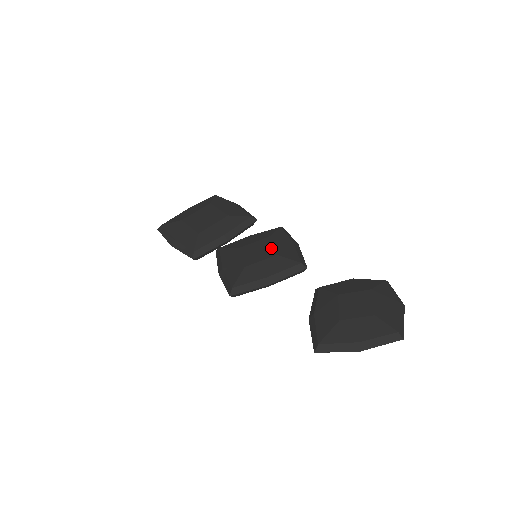
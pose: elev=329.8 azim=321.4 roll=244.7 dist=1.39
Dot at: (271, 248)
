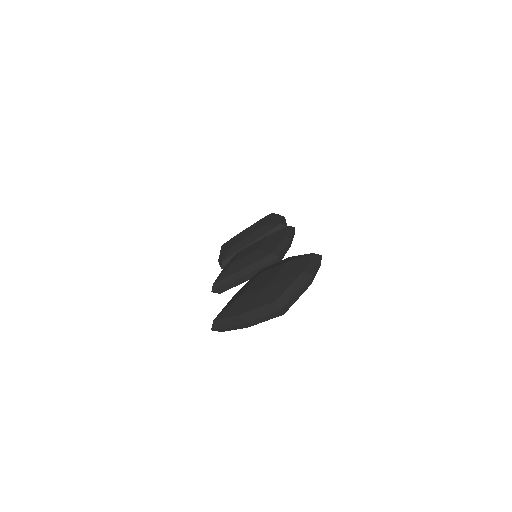
Dot at: (260, 244)
